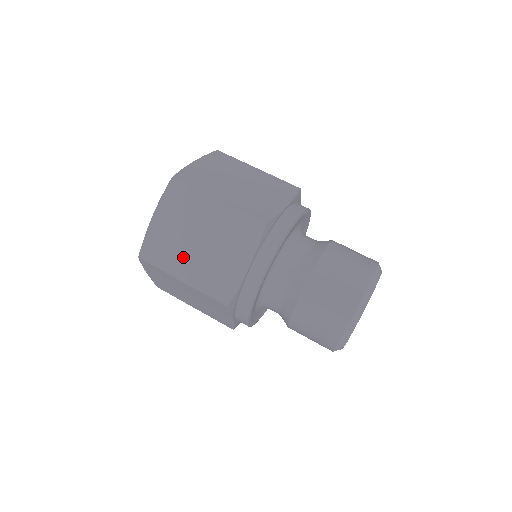
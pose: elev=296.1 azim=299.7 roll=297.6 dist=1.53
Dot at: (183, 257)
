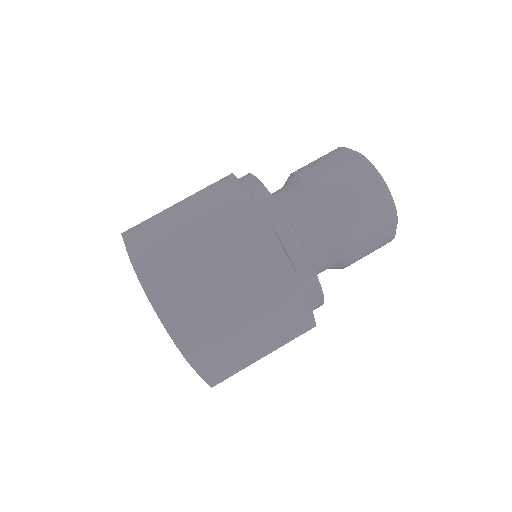
Dot at: (246, 346)
